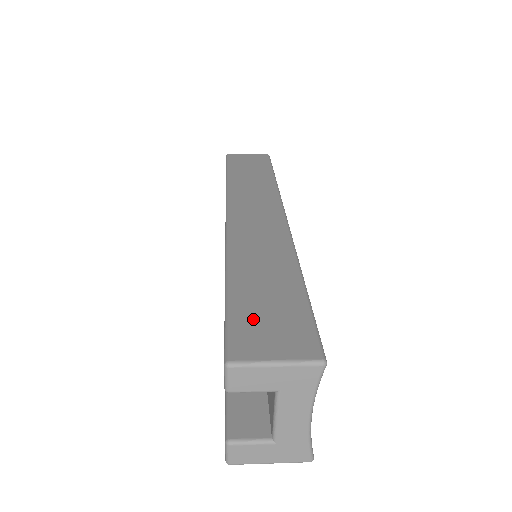
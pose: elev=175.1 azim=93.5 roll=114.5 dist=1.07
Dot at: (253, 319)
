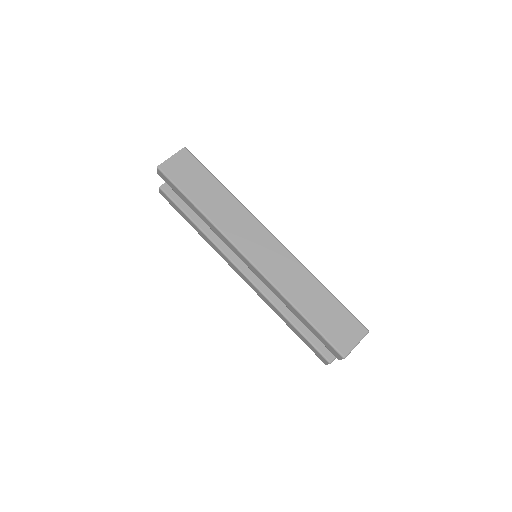
Dot at: (333, 330)
